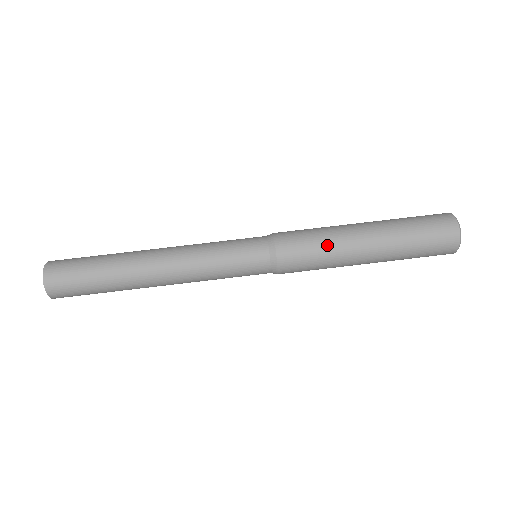
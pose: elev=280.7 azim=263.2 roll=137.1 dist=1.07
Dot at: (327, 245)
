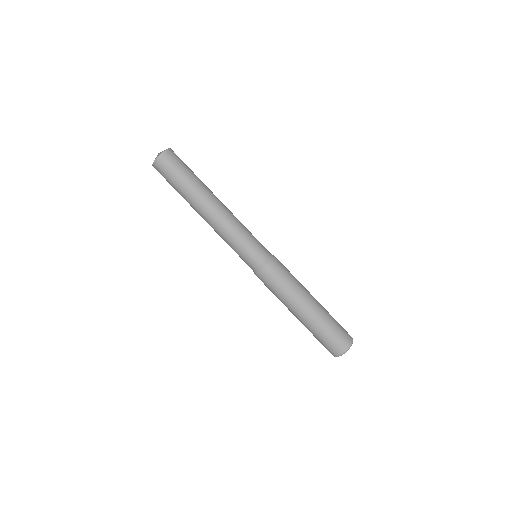
Dot at: (292, 287)
